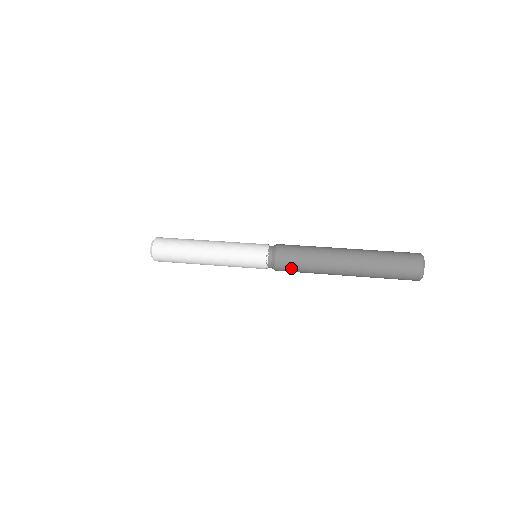
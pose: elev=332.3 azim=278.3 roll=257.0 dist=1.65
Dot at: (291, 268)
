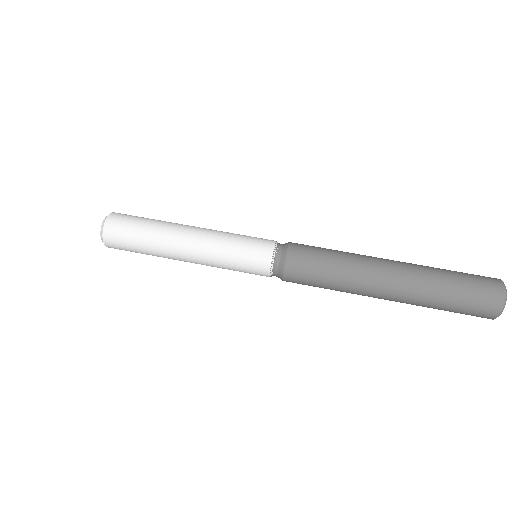
Dot at: (306, 282)
